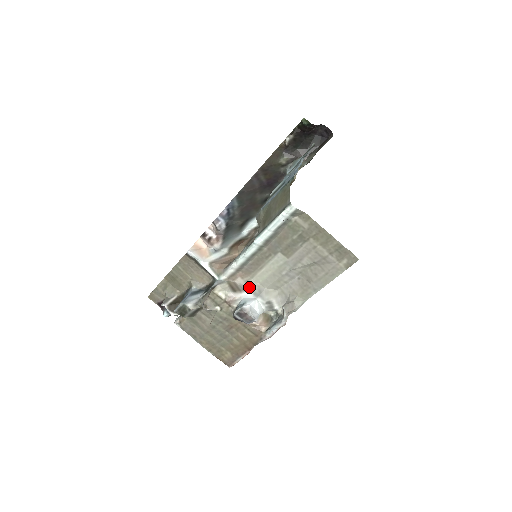
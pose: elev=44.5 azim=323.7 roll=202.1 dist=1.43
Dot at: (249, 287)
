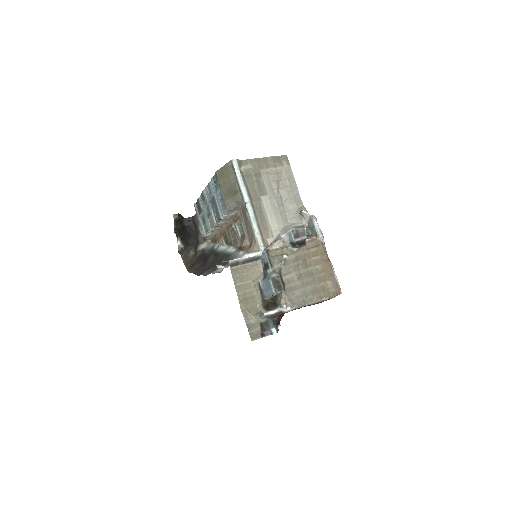
Dot at: (278, 236)
